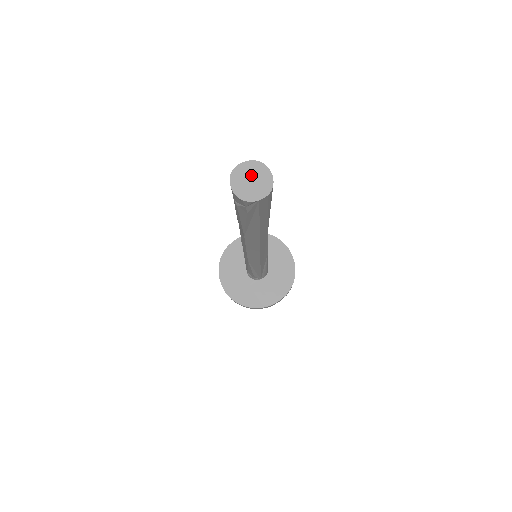
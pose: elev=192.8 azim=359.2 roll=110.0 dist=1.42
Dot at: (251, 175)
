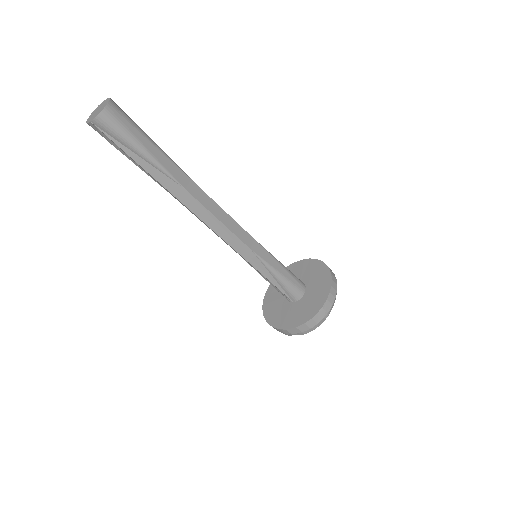
Dot at: (101, 107)
